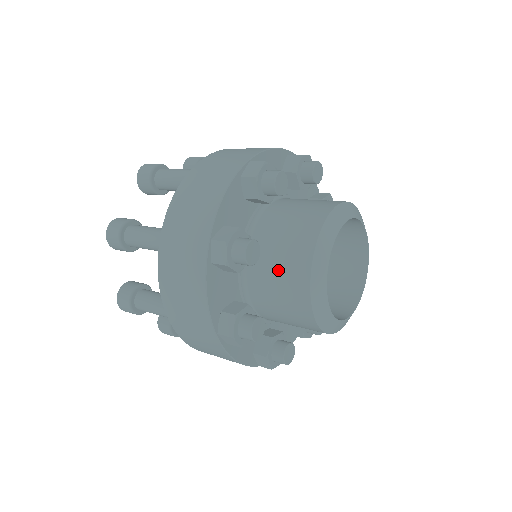
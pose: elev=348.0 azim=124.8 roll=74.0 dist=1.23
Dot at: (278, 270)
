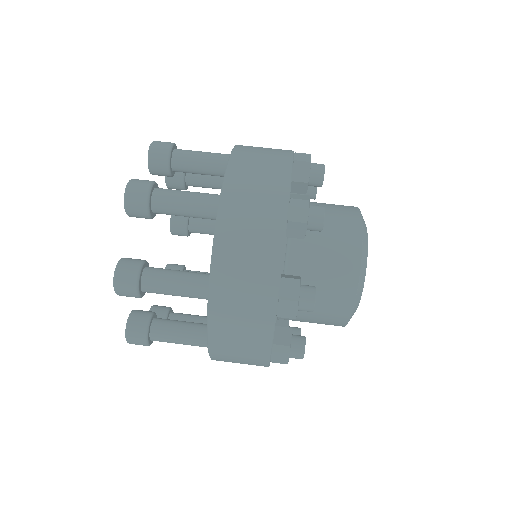
Dot at: (321, 297)
